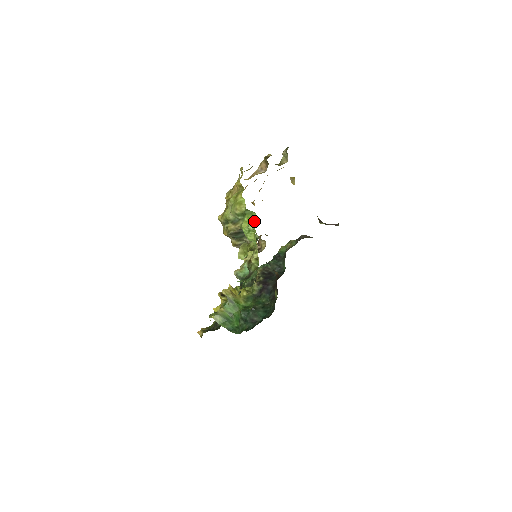
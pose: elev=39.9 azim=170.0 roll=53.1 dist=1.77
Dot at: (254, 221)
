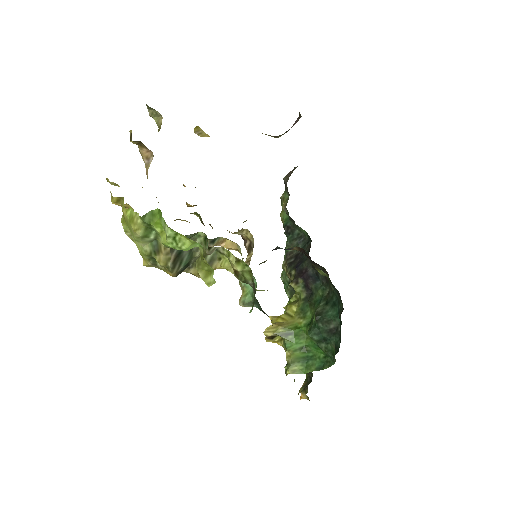
Dot at: (162, 220)
